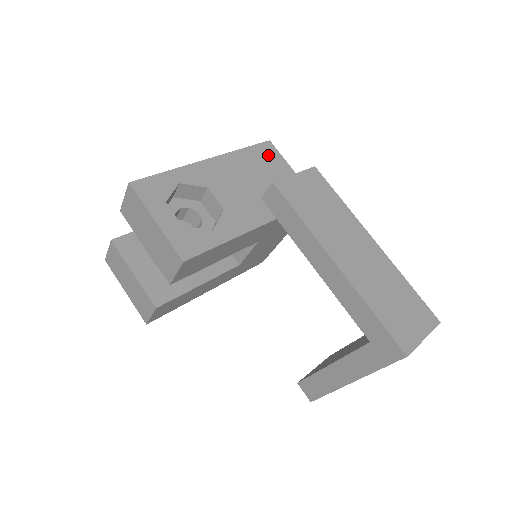
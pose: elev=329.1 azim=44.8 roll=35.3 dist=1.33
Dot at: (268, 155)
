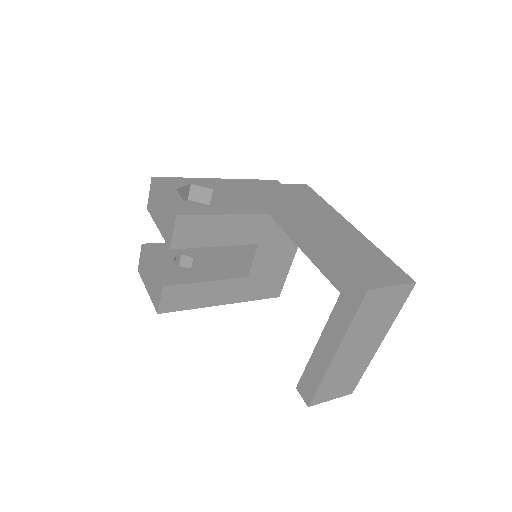
Dot at: occluded
